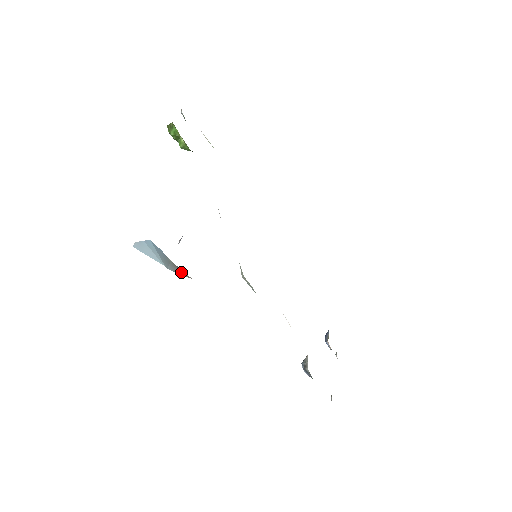
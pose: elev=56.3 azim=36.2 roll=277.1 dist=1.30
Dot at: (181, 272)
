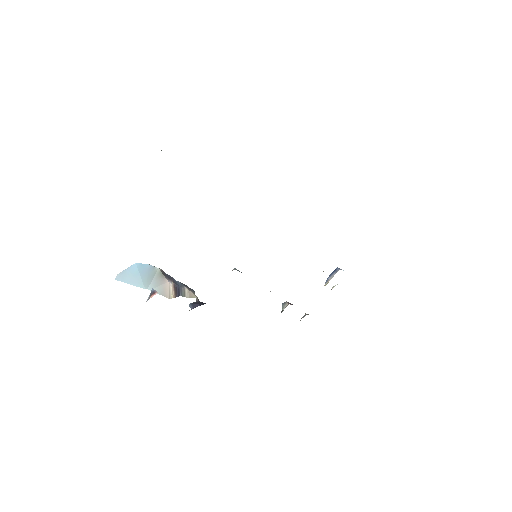
Dot at: (163, 284)
